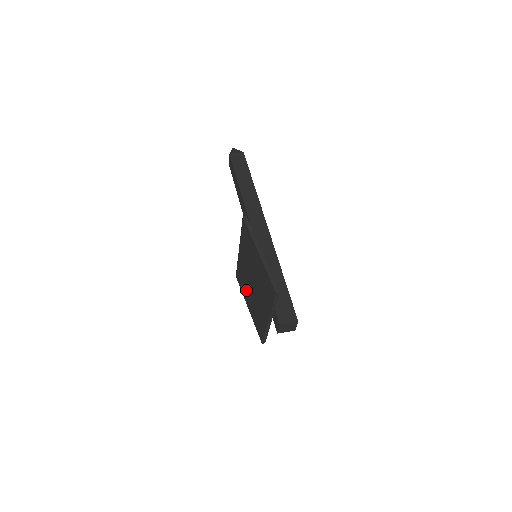
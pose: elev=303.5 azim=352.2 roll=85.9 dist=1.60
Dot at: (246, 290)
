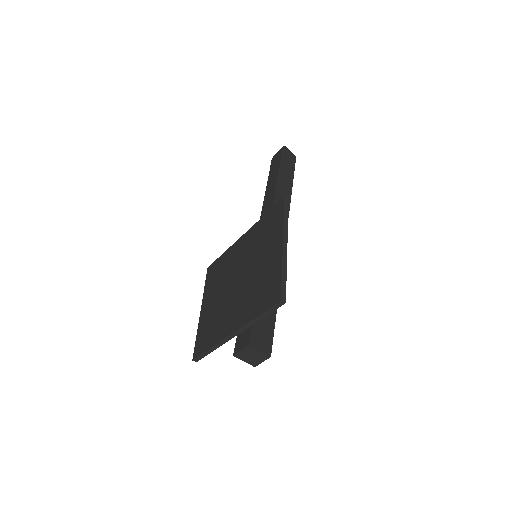
Dot at: (216, 287)
